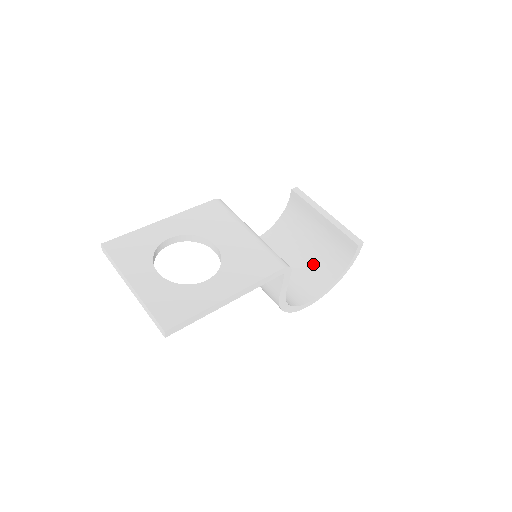
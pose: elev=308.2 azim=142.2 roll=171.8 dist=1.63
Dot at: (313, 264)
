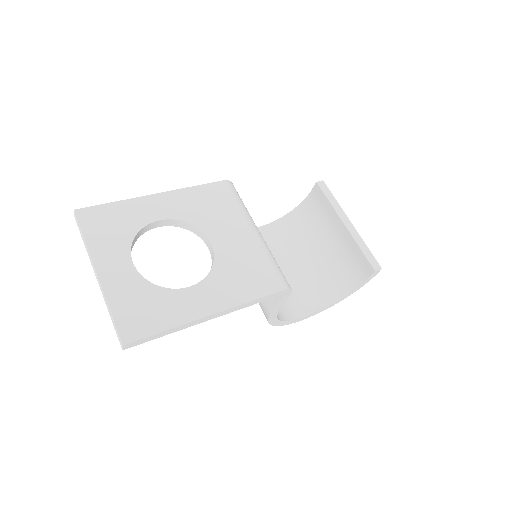
Dot at: (318, 273)
